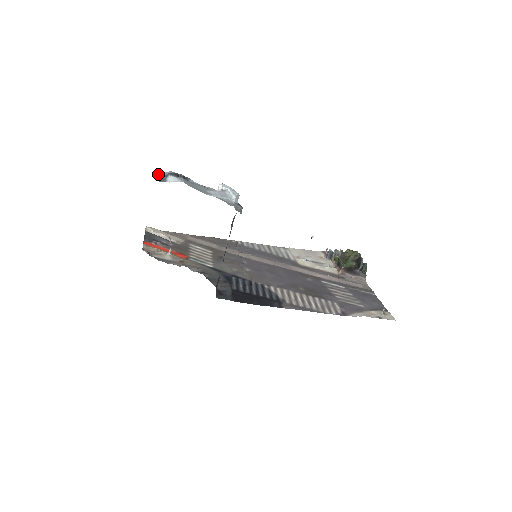
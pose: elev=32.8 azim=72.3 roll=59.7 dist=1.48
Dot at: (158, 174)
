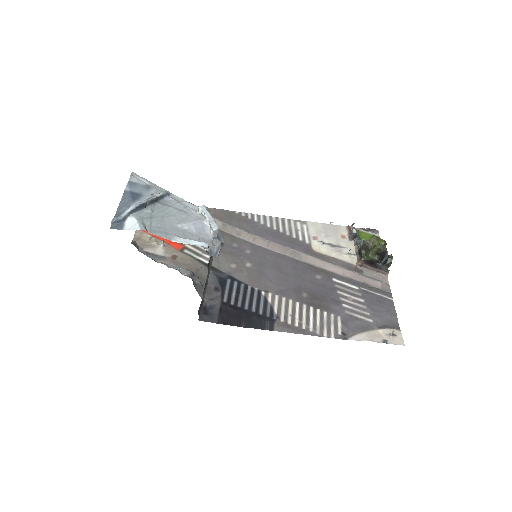
Dot at: (114, 217)
